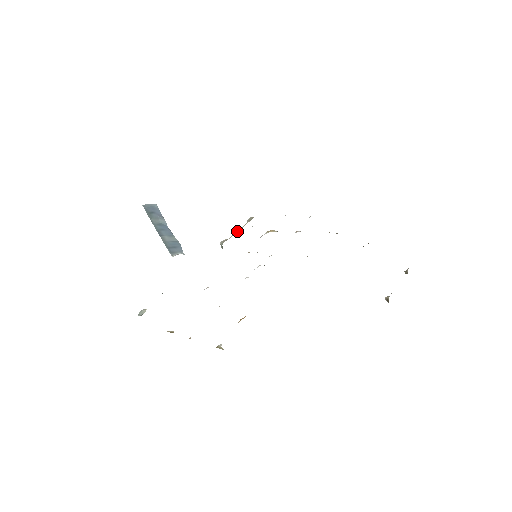
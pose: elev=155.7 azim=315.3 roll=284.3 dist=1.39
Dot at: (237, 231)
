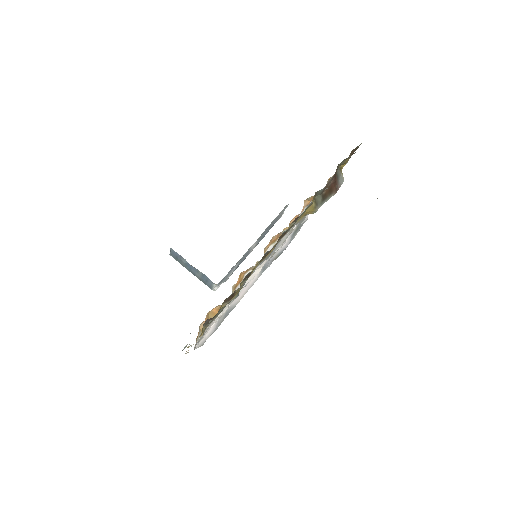
Dot at: occluded
